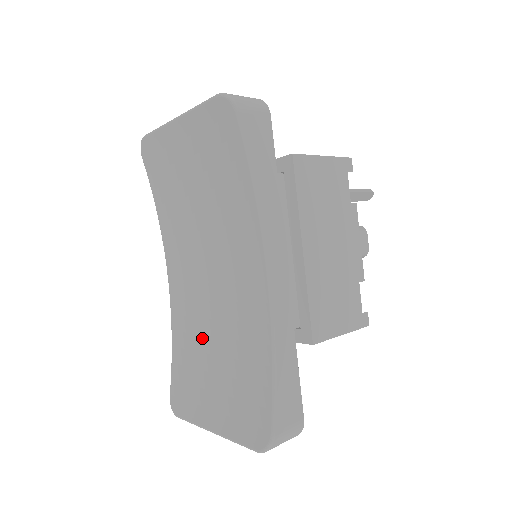
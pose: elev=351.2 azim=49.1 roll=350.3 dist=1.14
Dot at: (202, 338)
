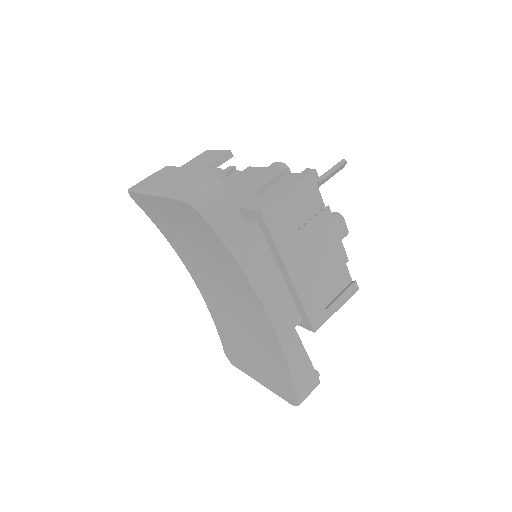
Dot at: (234, 327)
